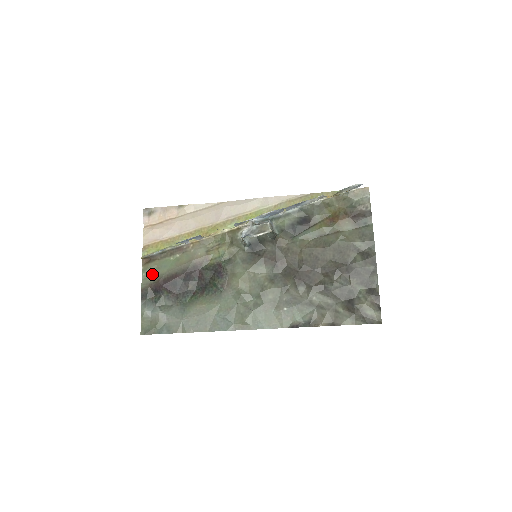
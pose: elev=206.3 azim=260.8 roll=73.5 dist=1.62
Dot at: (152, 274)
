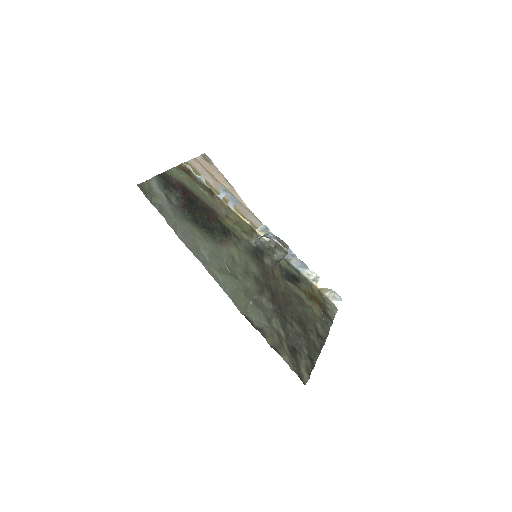
Dot at: (180, 177)
